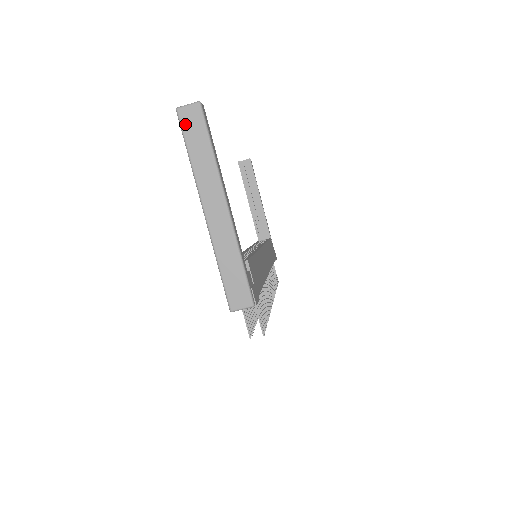
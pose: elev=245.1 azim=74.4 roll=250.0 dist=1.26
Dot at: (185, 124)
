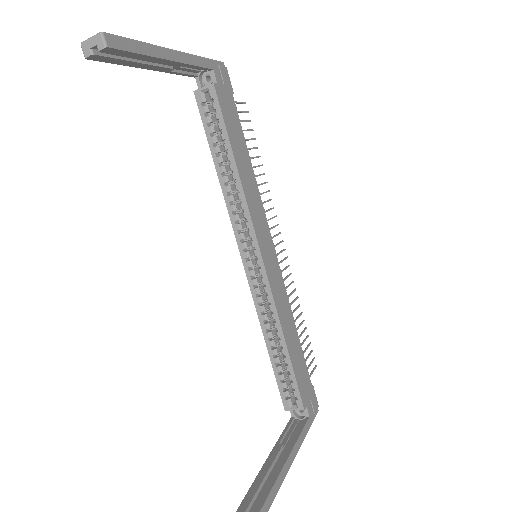
Dot at: out of frame
